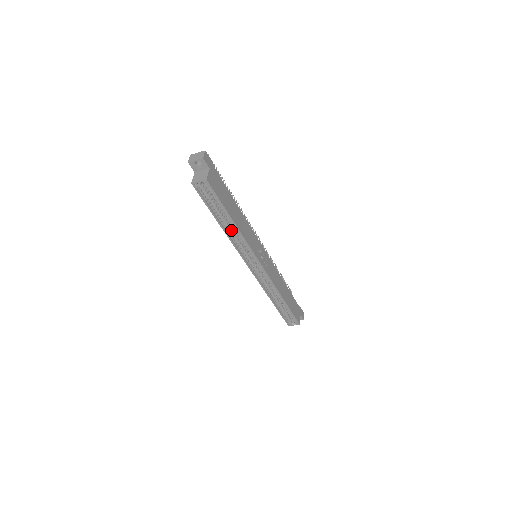
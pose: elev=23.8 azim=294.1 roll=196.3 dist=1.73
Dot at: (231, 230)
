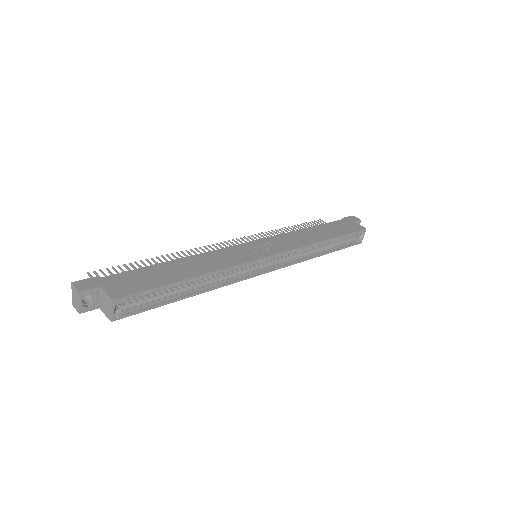
Dot at: (205, 282)
